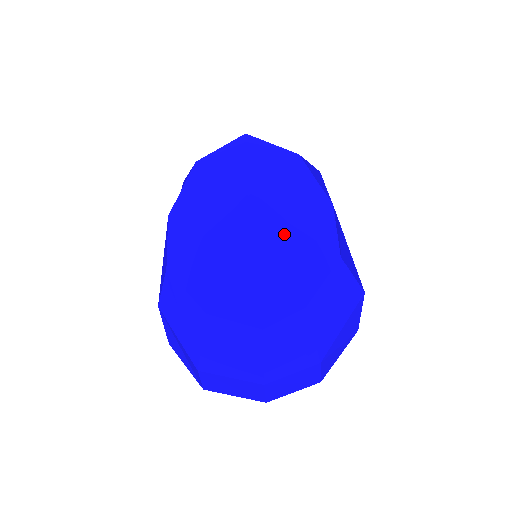
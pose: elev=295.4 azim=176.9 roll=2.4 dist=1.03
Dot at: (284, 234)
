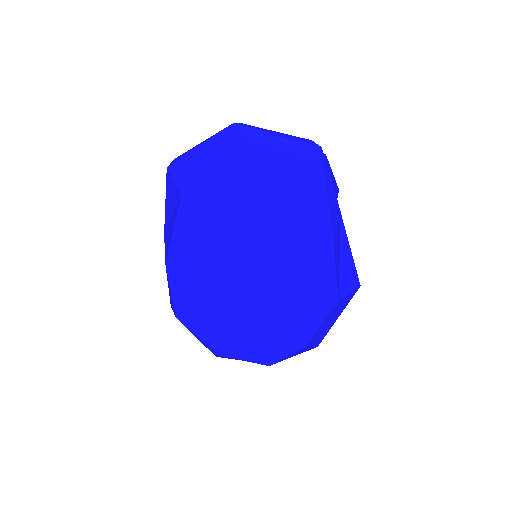
Dot at: (284, 298)
